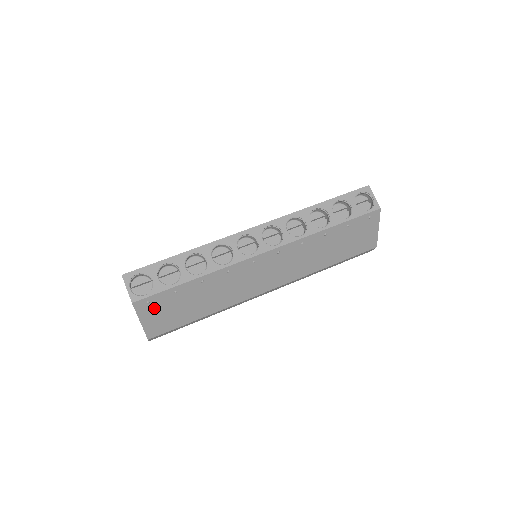
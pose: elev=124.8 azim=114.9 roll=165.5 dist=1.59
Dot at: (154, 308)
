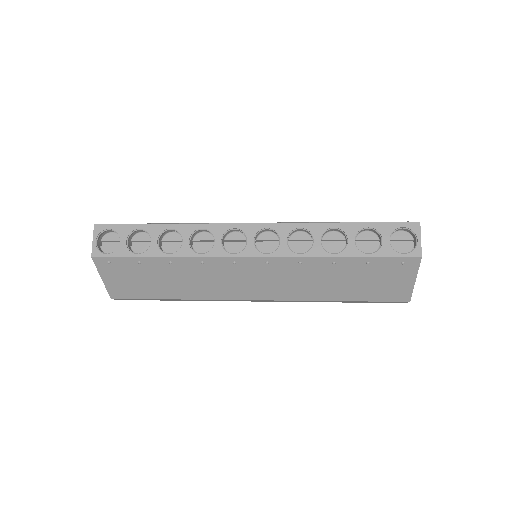
Dot at: (116, 270)
